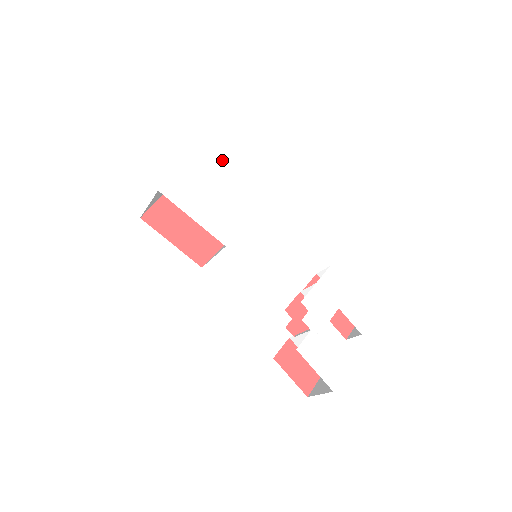
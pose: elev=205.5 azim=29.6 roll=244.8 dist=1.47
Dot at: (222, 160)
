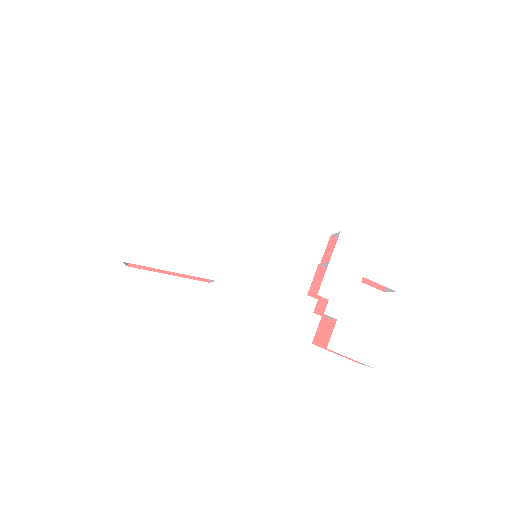
Dot at: (173, 176)
